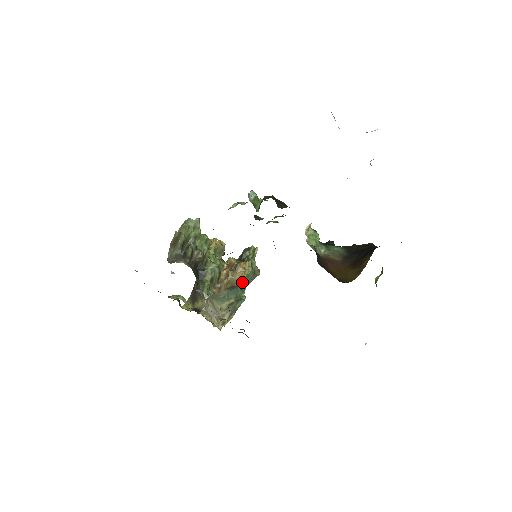
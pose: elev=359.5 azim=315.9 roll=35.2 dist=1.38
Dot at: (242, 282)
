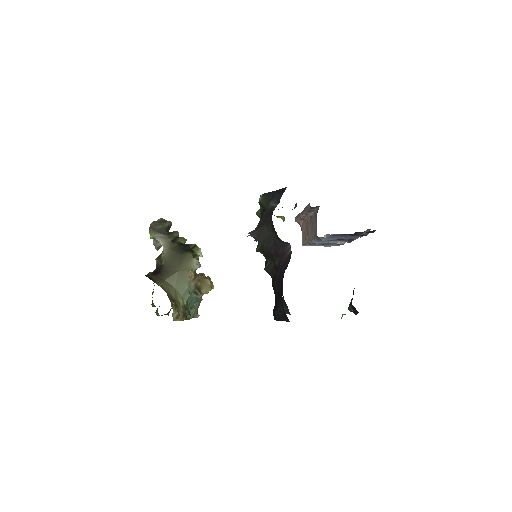
Dot at: (206, 293)
